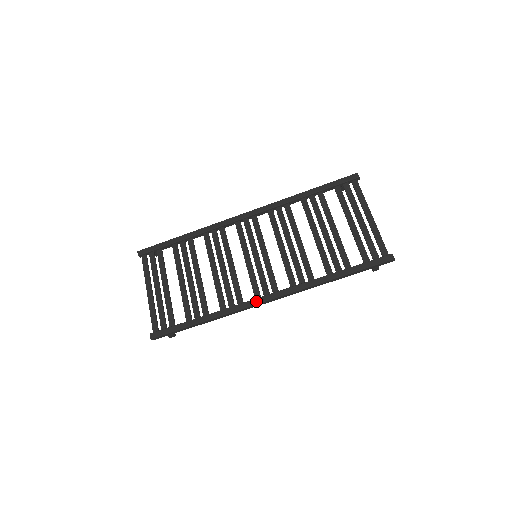
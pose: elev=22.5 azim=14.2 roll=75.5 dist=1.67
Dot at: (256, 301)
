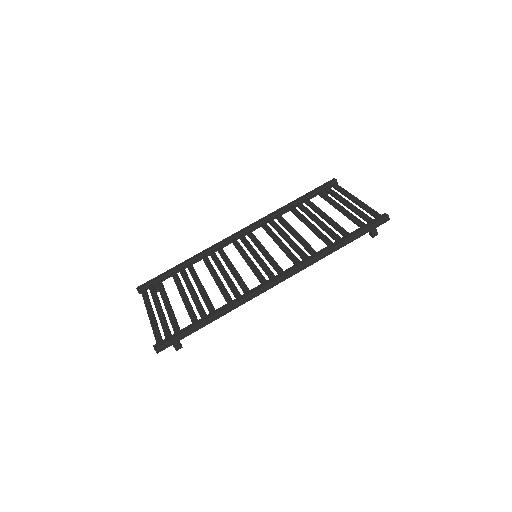
Dot at: (263, 284)
